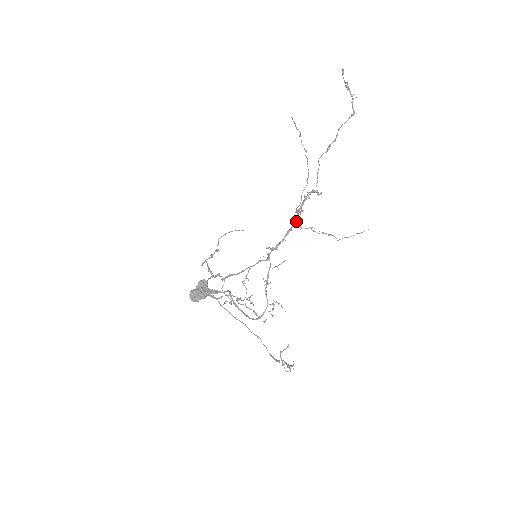
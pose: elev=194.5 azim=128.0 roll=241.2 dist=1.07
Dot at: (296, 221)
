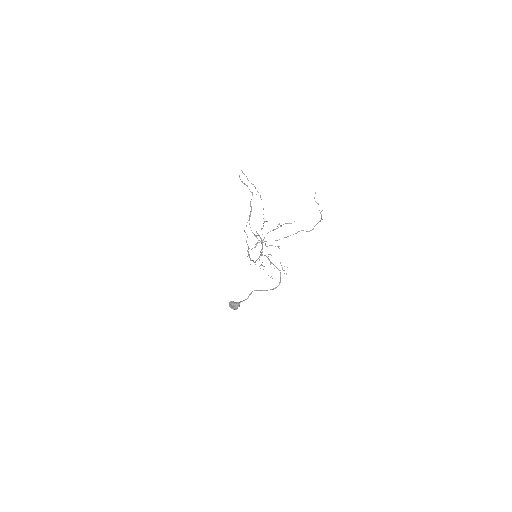
Dot at: occluded
